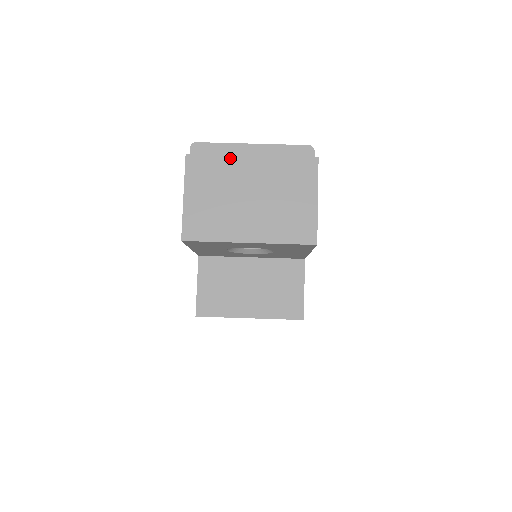
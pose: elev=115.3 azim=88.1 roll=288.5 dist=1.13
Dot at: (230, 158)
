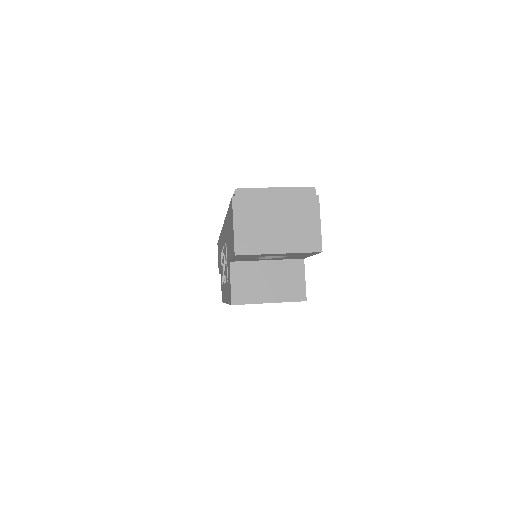
Dot at: (262, 198)
